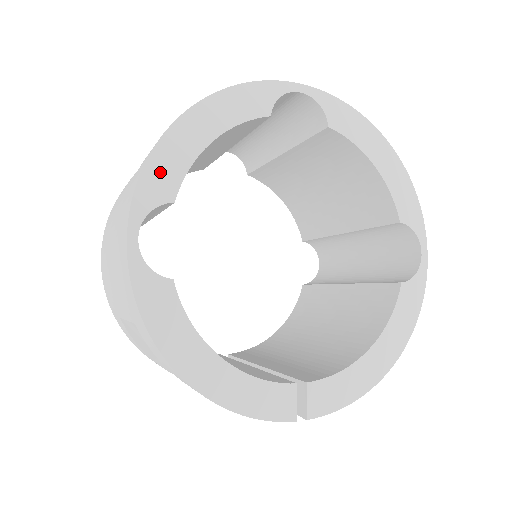
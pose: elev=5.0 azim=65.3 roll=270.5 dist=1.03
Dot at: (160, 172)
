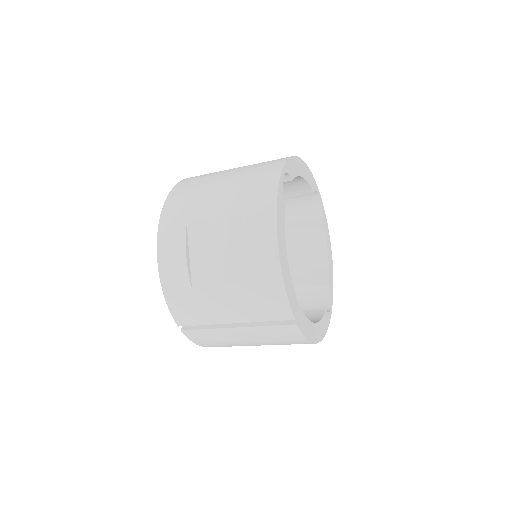
Dot at: (292, 166)
